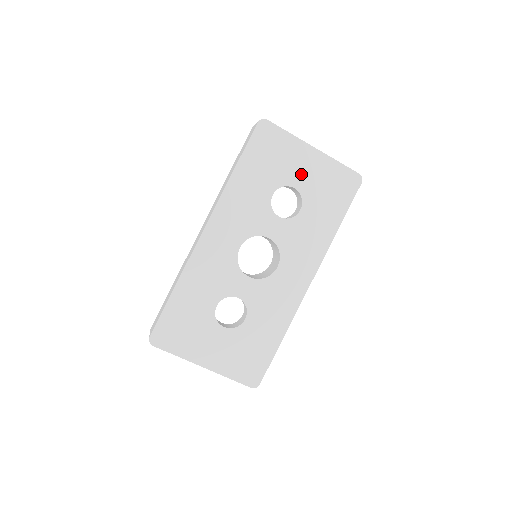
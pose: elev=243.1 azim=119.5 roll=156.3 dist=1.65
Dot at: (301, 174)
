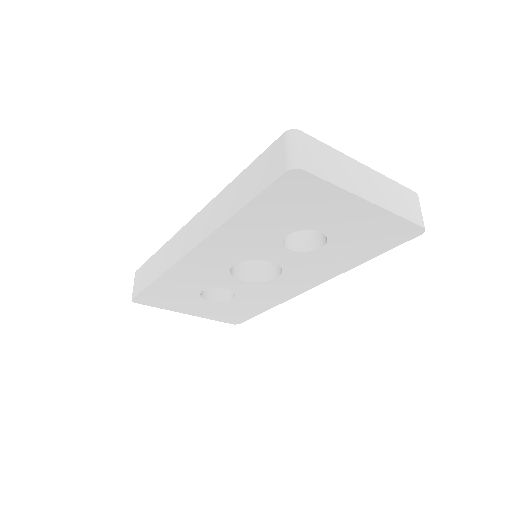
Dot at: (336, 222)
